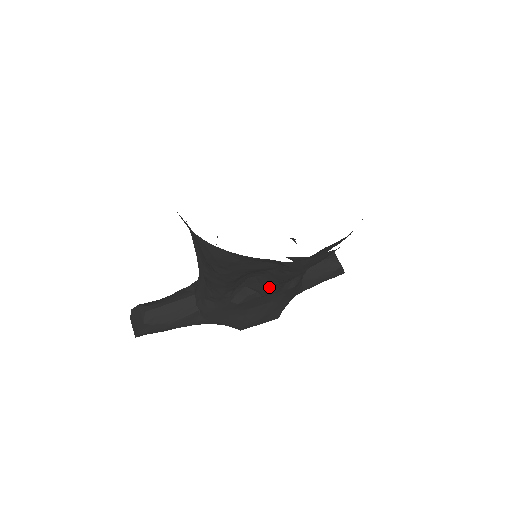
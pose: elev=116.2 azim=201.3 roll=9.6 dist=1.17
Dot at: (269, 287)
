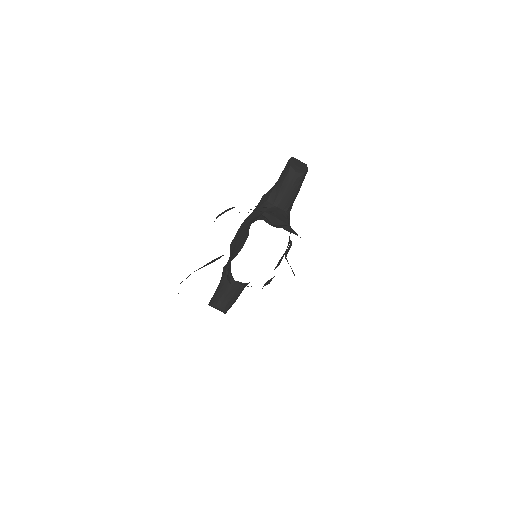
Dot at: occluded
